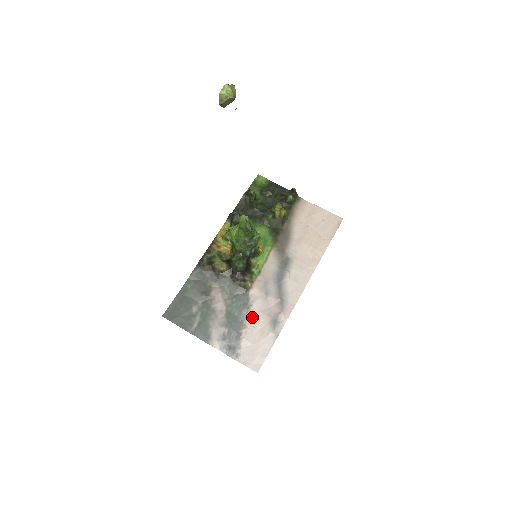
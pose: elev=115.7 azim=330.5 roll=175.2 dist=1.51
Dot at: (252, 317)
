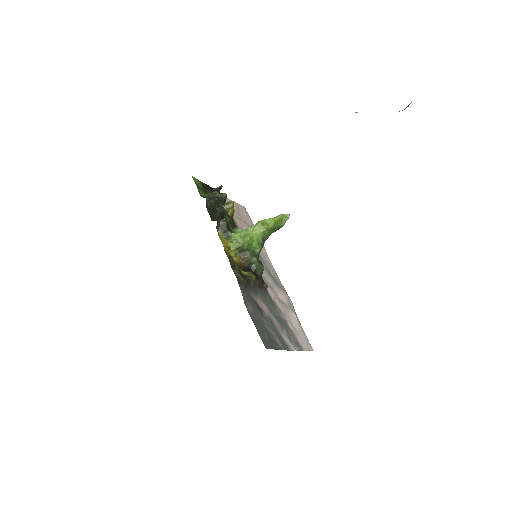
Dot at: (282, 311)
